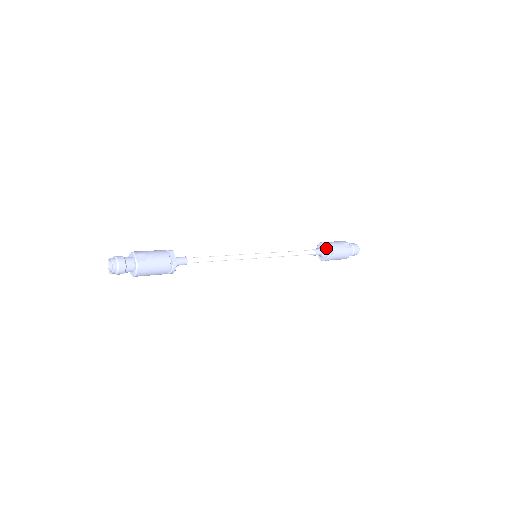
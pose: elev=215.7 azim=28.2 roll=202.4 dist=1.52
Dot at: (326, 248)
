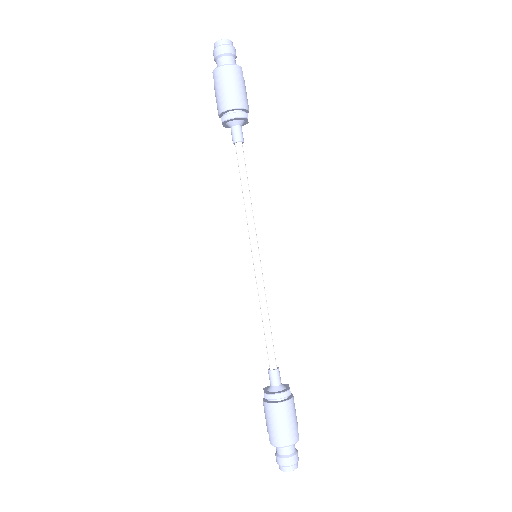
Dot at: (287, 386)
